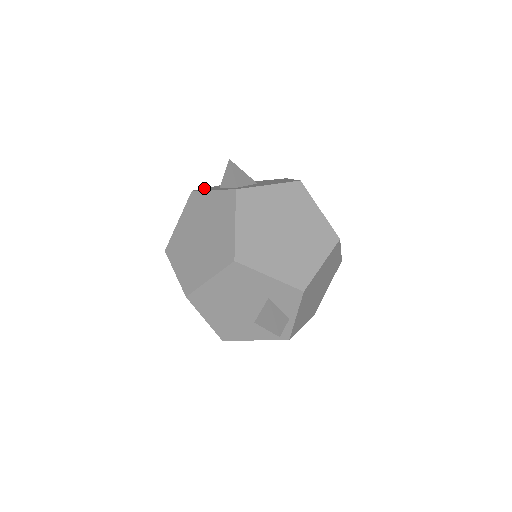
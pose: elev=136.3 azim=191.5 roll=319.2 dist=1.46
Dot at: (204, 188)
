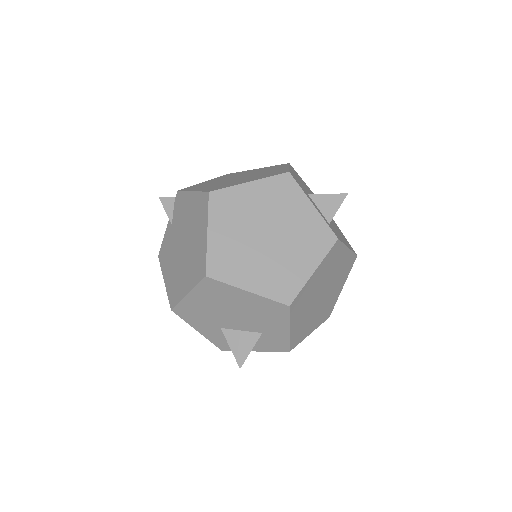
Dot at: occluded
